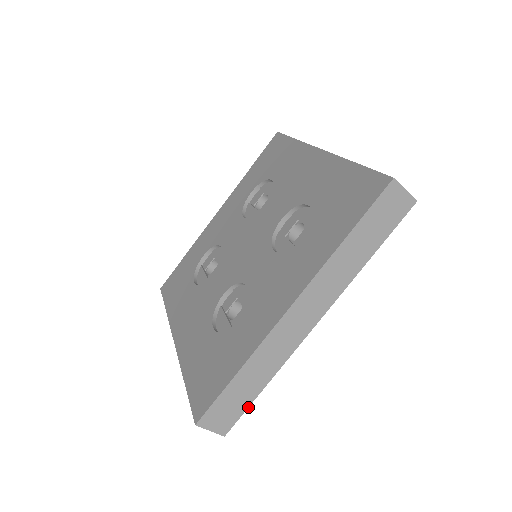
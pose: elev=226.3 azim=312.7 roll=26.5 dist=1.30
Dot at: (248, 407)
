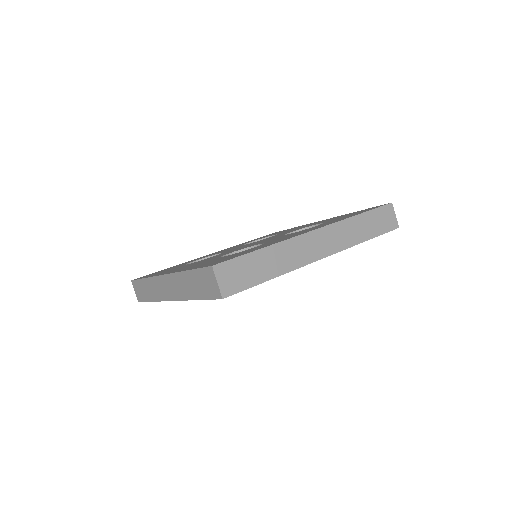
Dot at: (253, 286)
